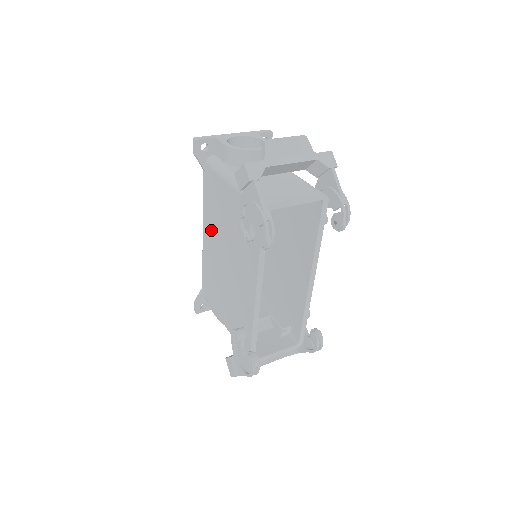
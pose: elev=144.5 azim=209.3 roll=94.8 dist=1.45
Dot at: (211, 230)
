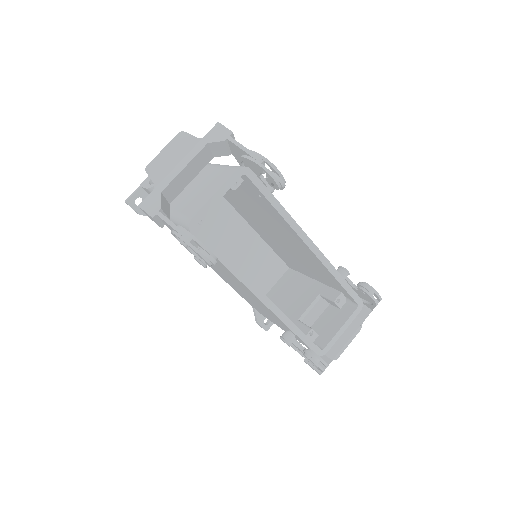
Dot at: occluded
